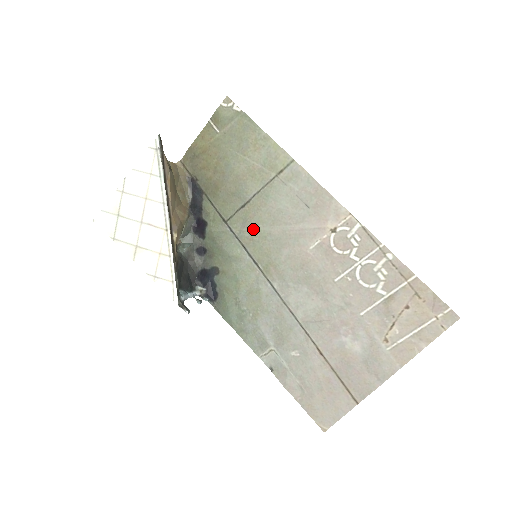
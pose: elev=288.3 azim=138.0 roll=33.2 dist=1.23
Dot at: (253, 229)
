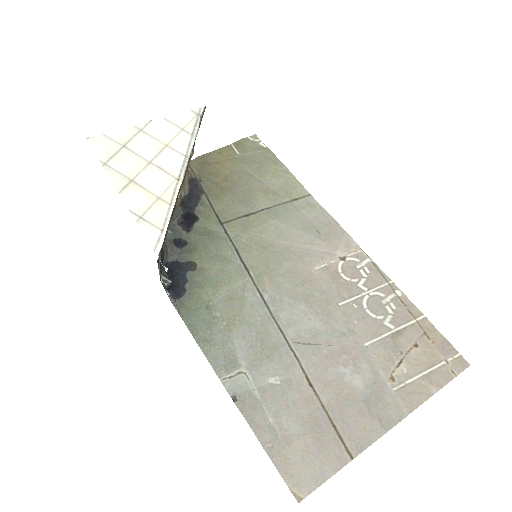
Dot at: (253, 237)
